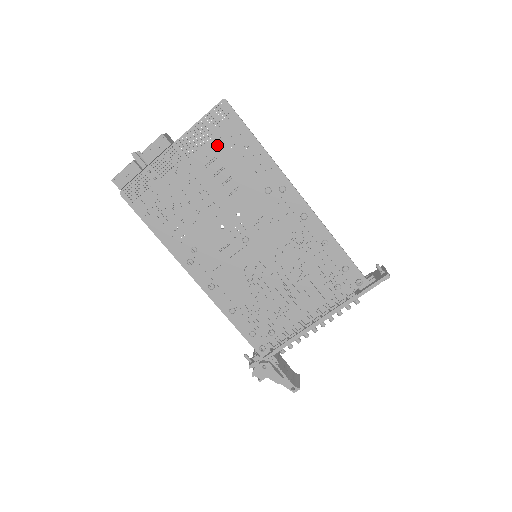
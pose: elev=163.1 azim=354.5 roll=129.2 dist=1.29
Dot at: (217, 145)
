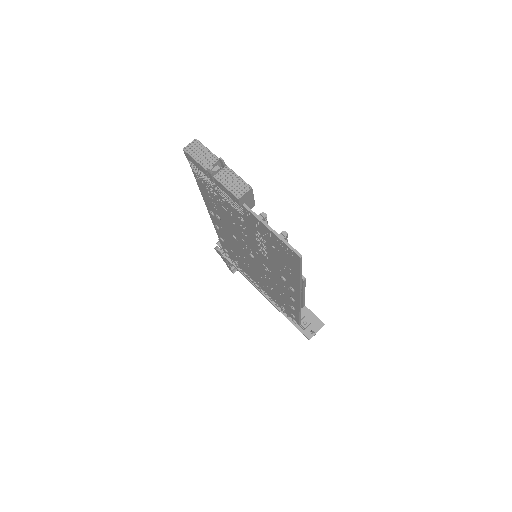
Dot at: (273, 245)
